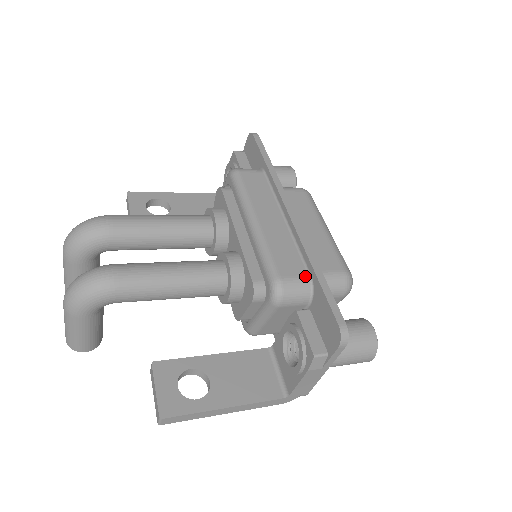
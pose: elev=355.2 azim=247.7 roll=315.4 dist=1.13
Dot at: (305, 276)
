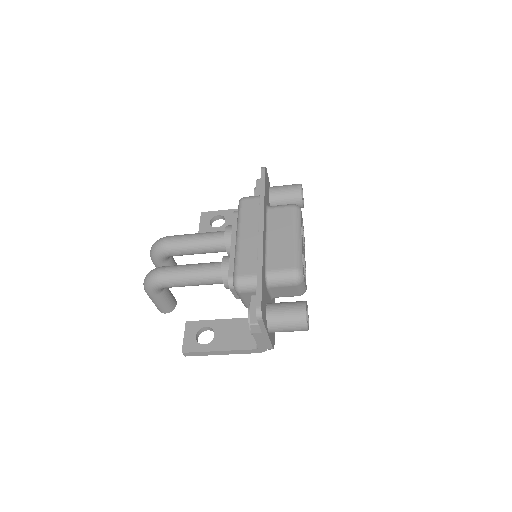
Dot at: (254, 274)
